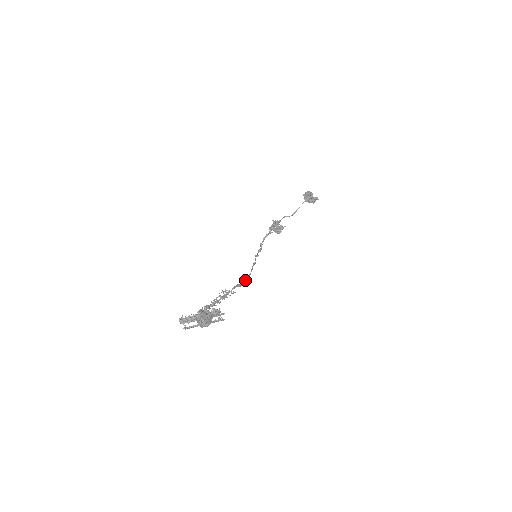
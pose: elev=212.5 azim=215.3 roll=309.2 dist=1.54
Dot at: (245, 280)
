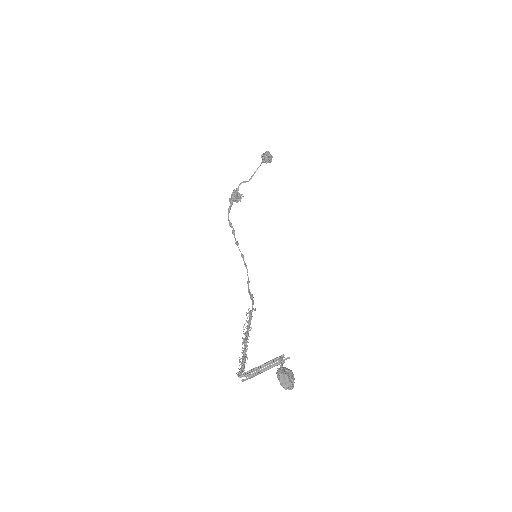
Dot at: (248, 284)
